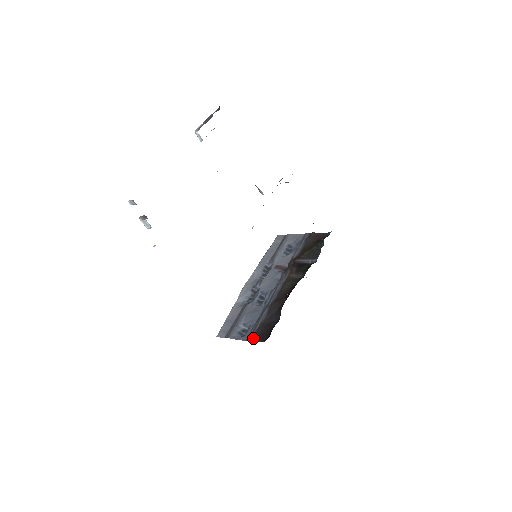
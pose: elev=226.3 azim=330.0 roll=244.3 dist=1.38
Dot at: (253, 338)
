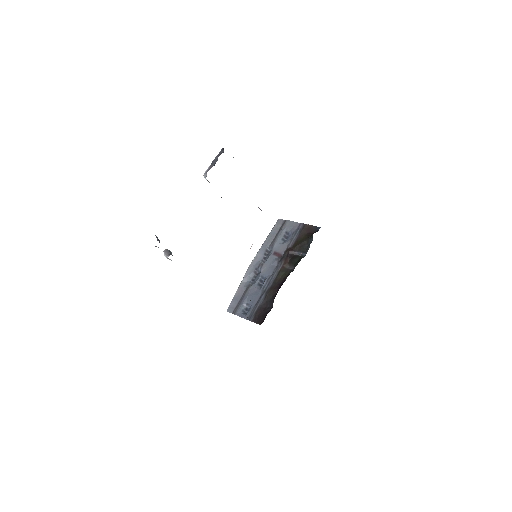
Dot at: (252, 319)
